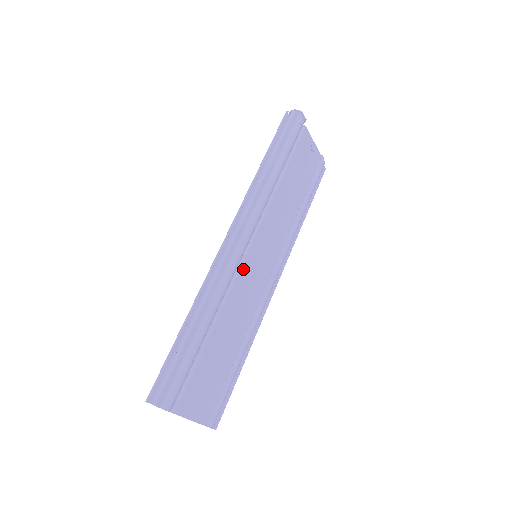
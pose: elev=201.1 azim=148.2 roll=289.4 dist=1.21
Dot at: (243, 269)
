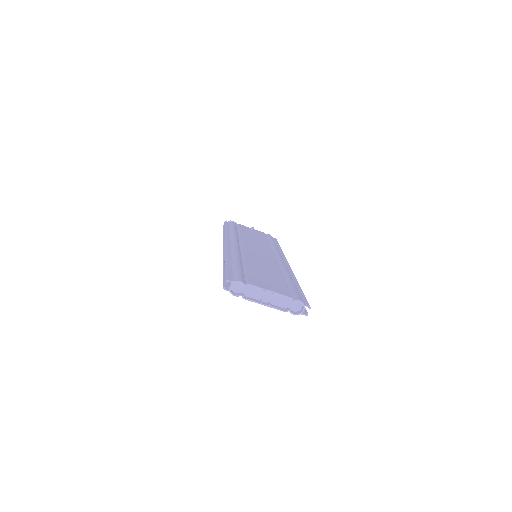
Dot at: (245, 251)
